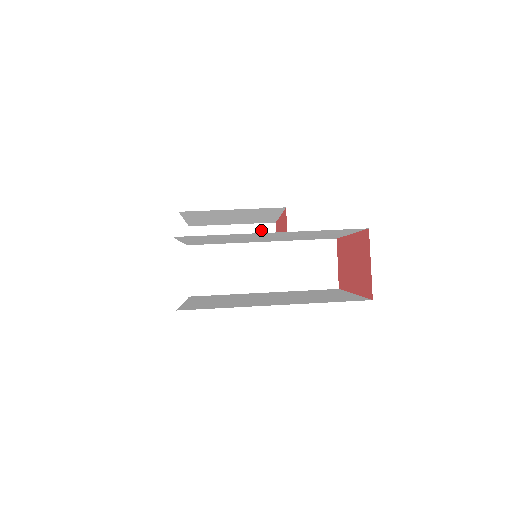
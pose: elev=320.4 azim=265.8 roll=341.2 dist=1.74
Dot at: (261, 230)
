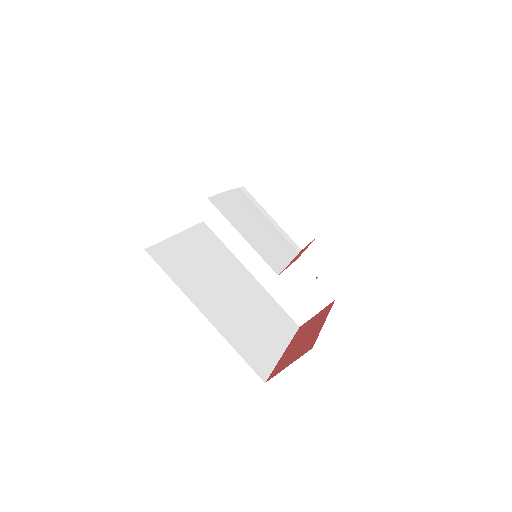
Dot at: (302, 229)
